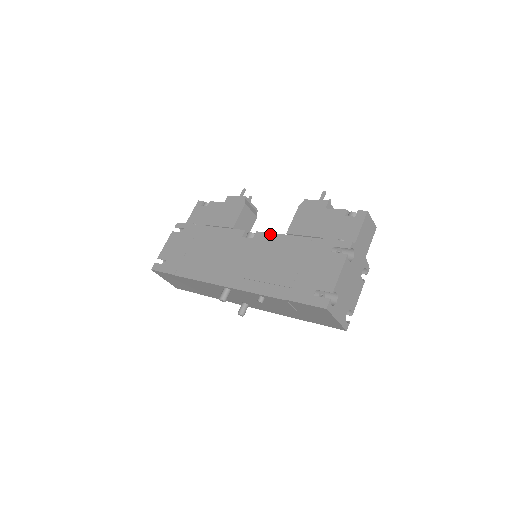
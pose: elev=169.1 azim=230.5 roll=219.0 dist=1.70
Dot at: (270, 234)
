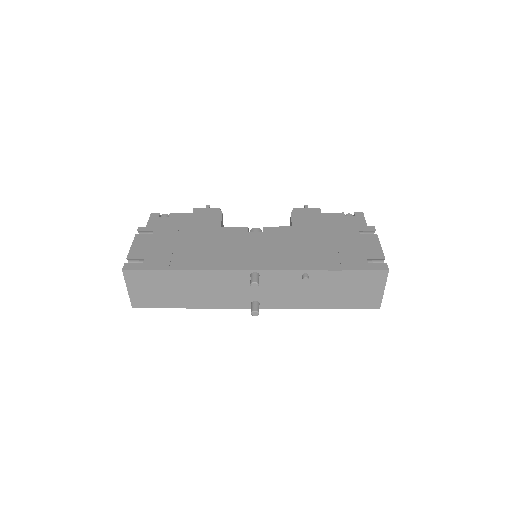
Dot at: (282, 227)
